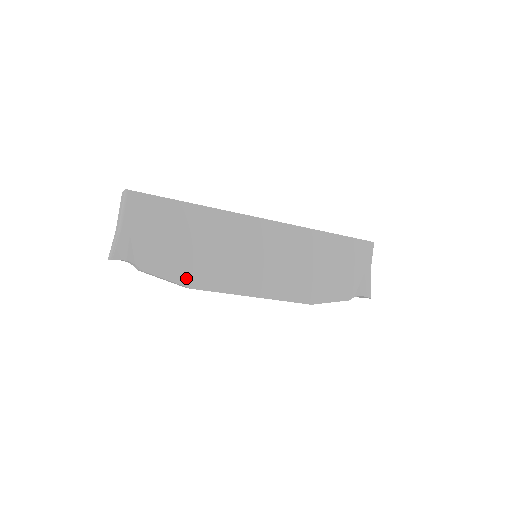
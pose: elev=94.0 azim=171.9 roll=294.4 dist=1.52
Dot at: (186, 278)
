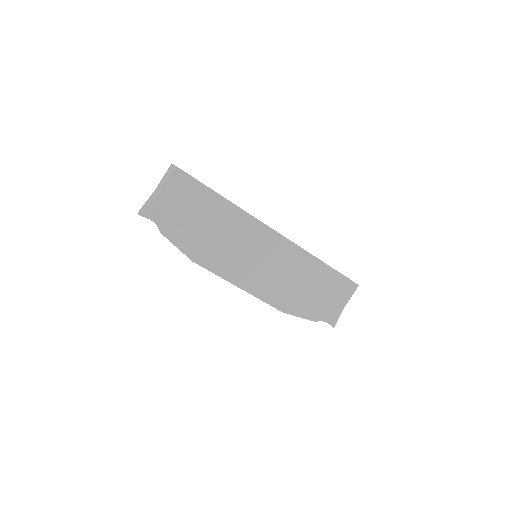
Dot at: (192, 252)
